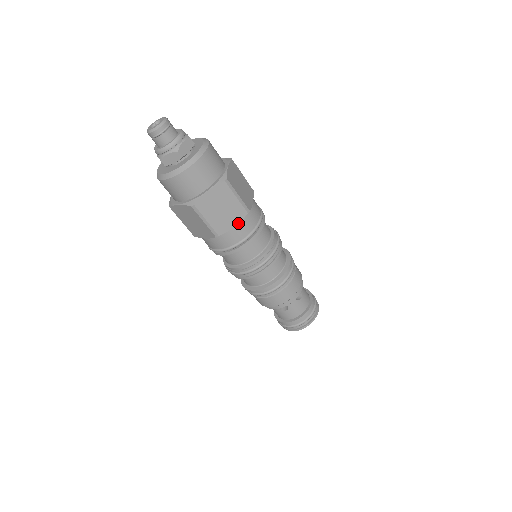
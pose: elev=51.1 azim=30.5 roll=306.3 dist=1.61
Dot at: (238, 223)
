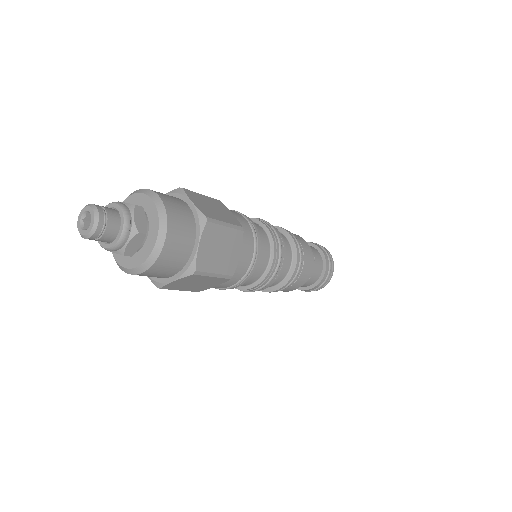
Dot at: (241, 248)
